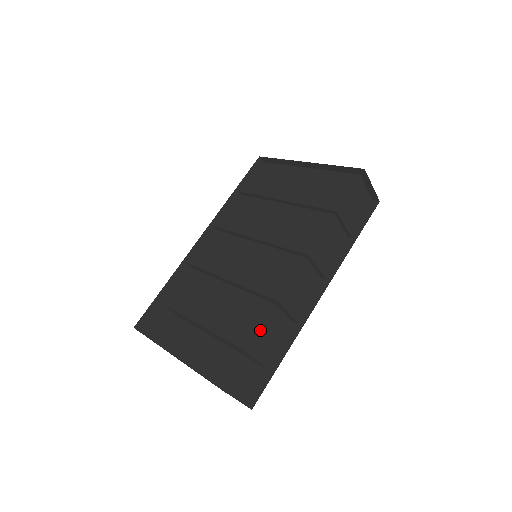
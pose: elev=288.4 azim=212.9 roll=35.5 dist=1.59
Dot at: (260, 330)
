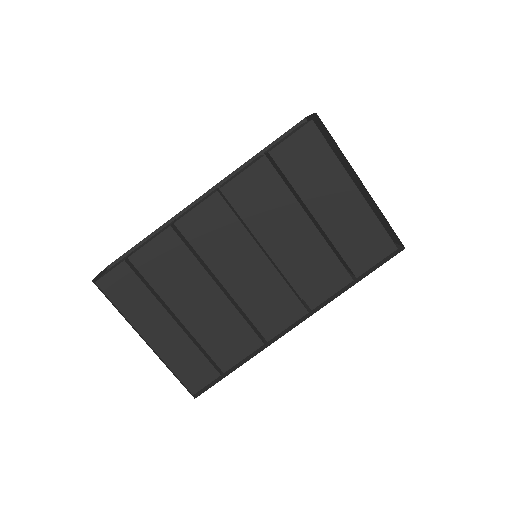
Dot at: occluded
